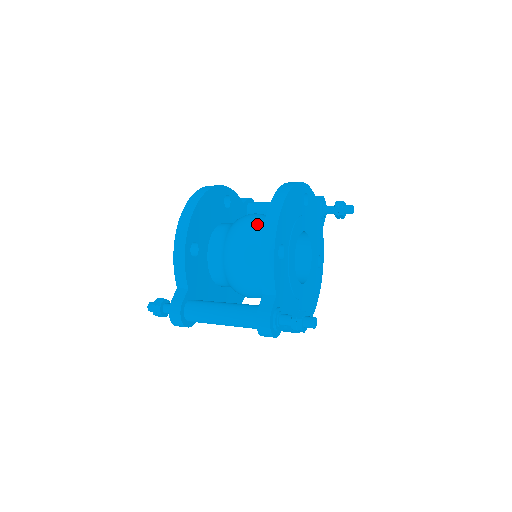
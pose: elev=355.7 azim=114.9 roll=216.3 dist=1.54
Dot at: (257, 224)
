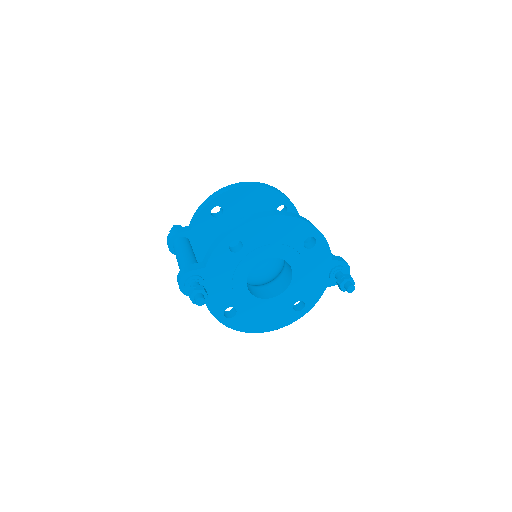
Dot at: occluded
